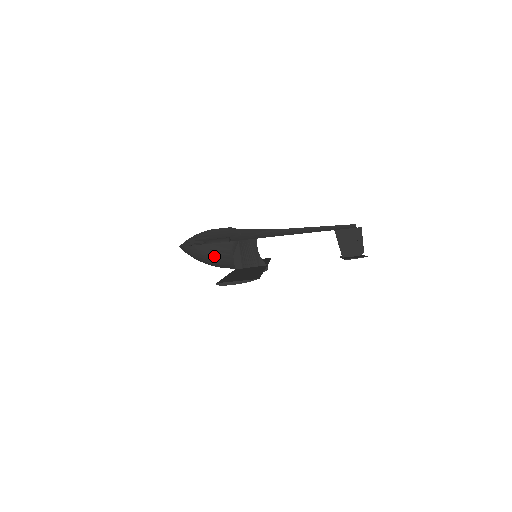
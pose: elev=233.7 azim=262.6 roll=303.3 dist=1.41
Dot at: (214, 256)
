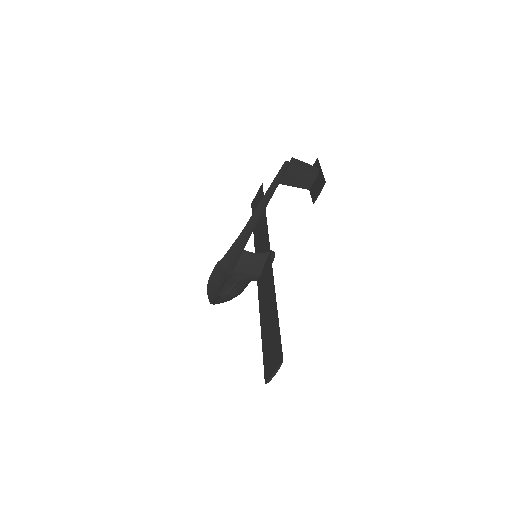
Dot at: (235, 294)
